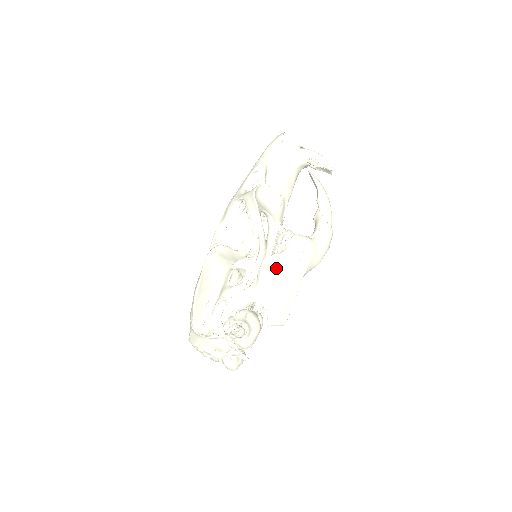
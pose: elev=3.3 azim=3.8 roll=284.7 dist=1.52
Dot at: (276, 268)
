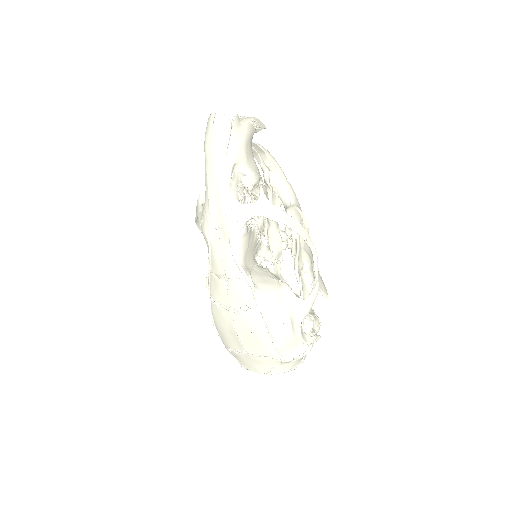
Dot at: (307, 253)
